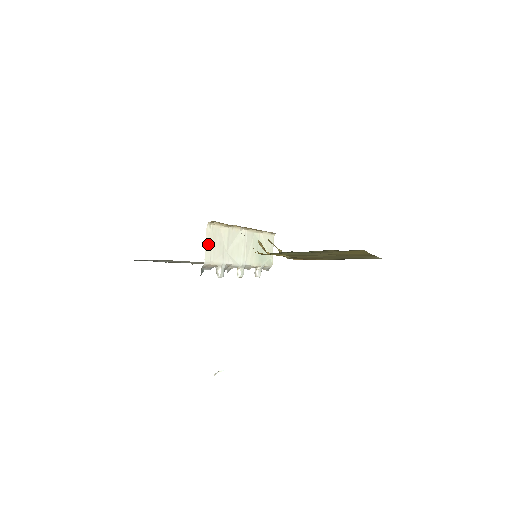
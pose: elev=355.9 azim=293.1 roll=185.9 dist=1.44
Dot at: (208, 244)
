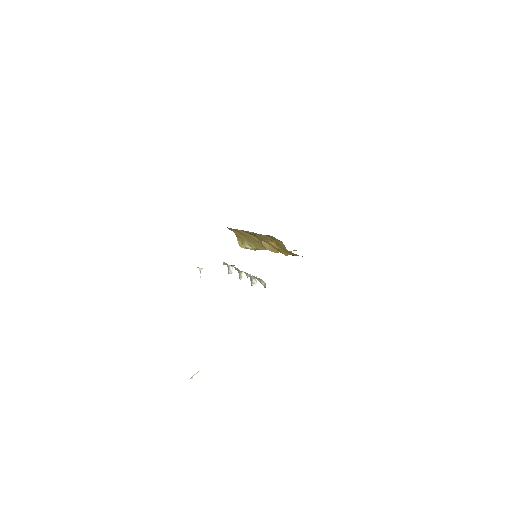
Dot at: occluded
